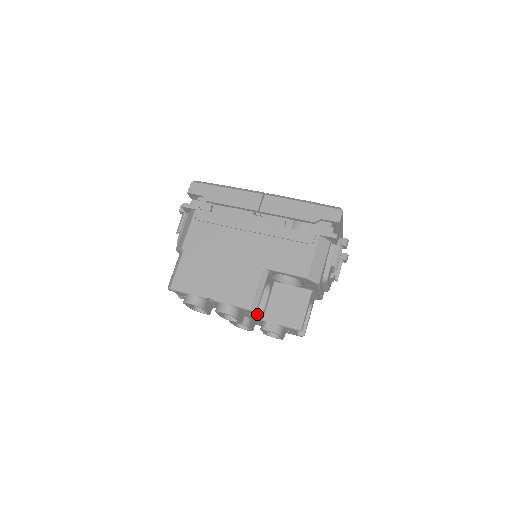
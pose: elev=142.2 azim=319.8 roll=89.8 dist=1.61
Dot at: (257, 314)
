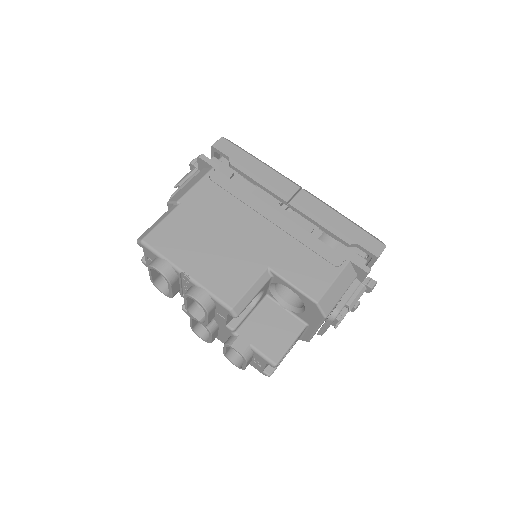
Dot at: (231, 323)
